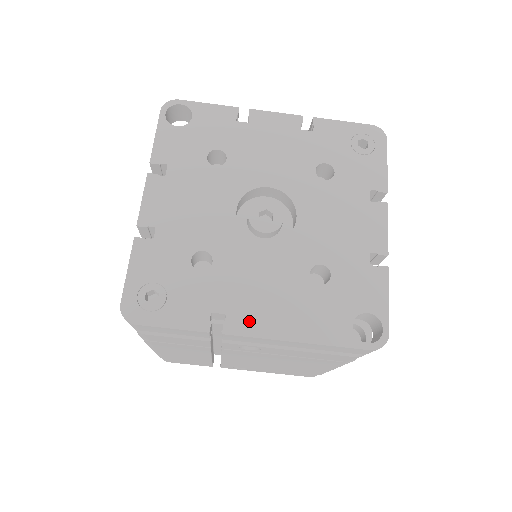
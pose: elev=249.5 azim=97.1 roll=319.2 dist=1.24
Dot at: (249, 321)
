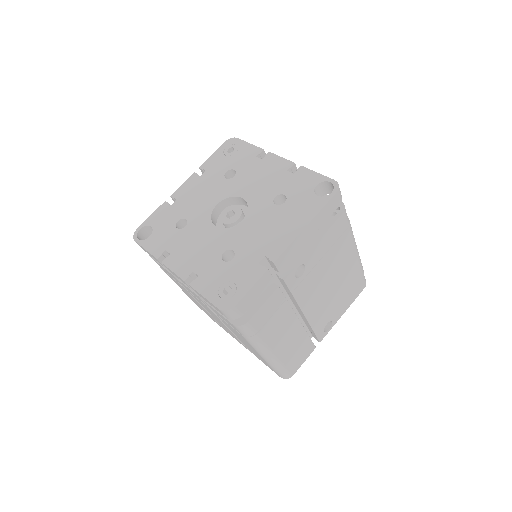
Dot at: (277, 246)
